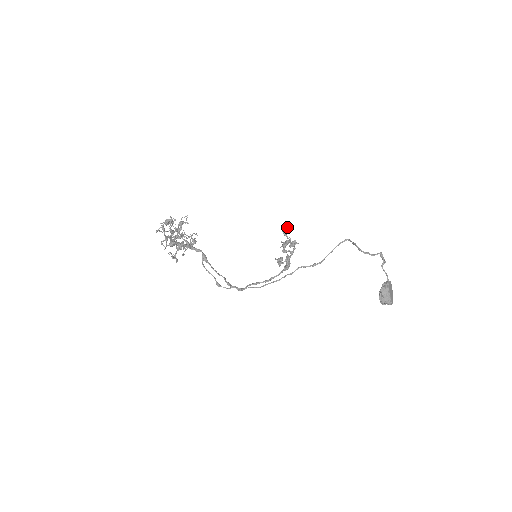
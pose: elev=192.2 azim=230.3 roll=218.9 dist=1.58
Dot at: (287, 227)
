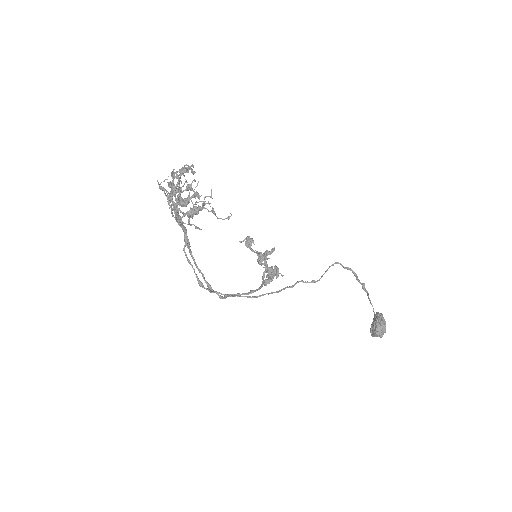
Dot at: (252, 238)
